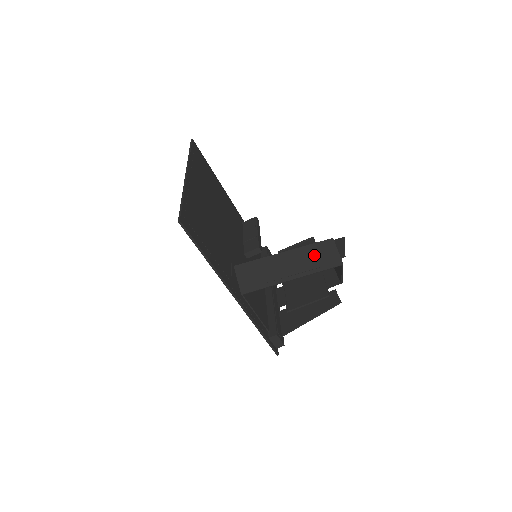
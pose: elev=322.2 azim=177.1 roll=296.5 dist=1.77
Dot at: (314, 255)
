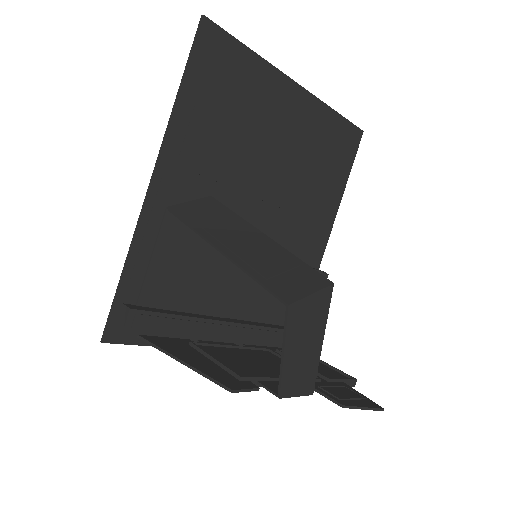
Dot at: (282, 265)
